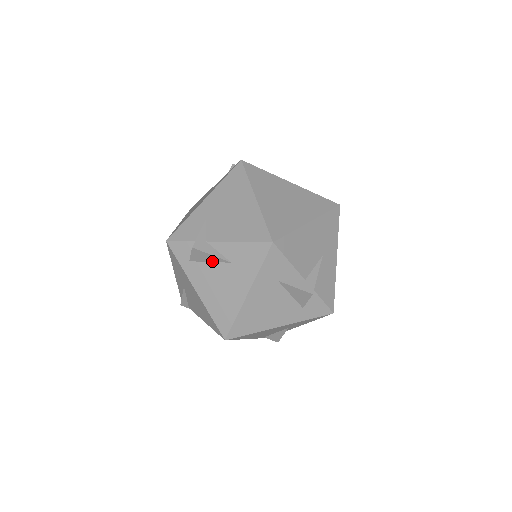
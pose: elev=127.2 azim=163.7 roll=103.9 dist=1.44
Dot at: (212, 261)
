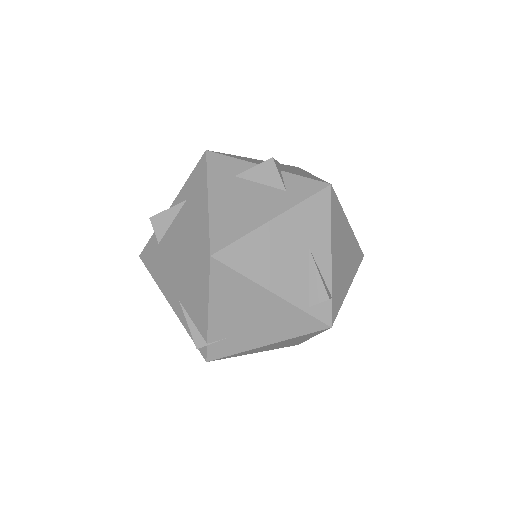
Dot at: (173, 218)
